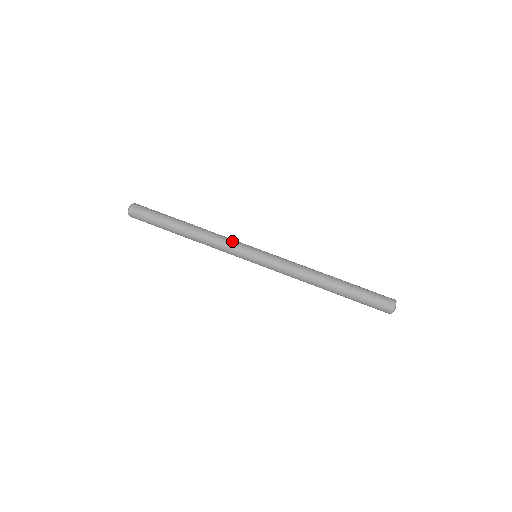
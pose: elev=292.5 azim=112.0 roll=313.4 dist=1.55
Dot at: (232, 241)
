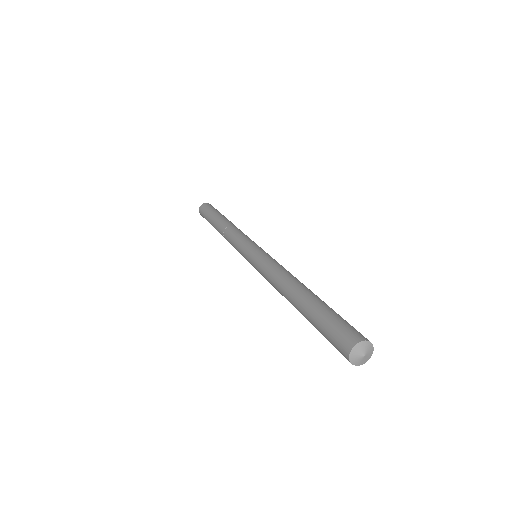
Dot at: occluded
